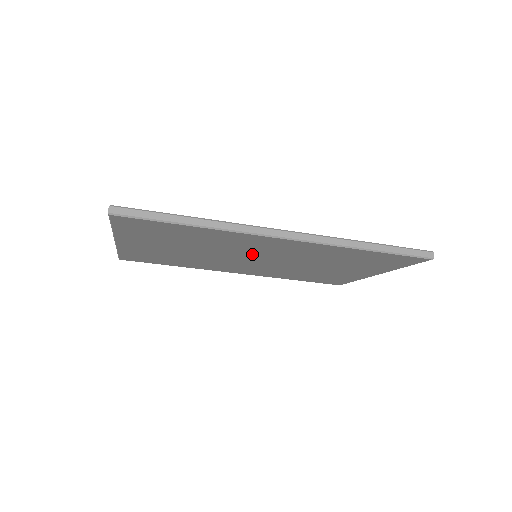
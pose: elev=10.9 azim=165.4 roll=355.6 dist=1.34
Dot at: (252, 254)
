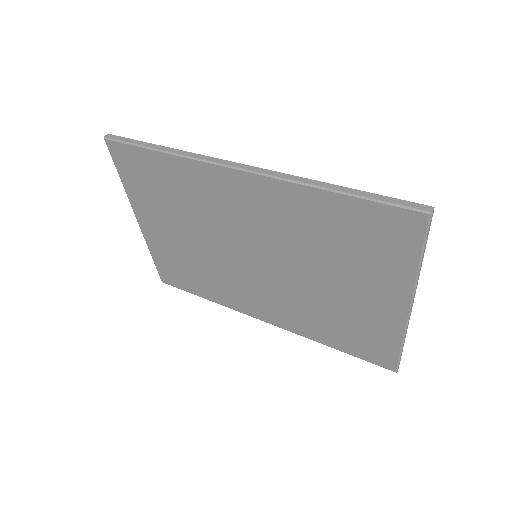
Dot at: (242, 238)
